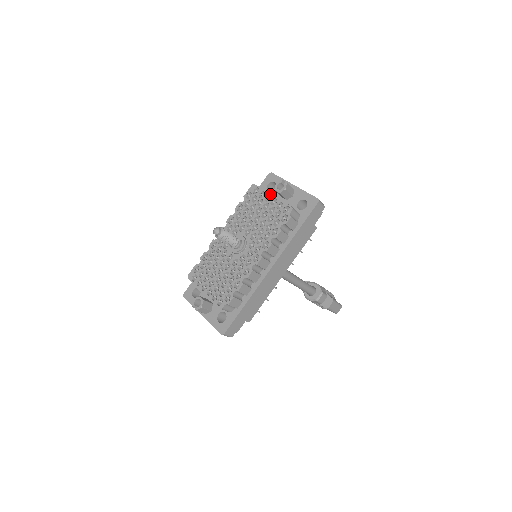
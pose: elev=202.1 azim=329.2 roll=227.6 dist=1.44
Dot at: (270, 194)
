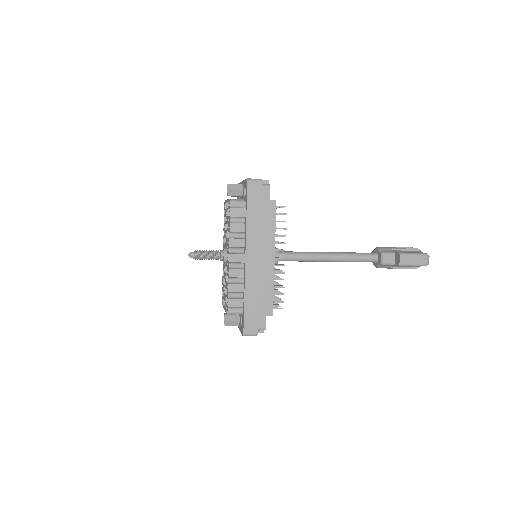
Dot at: (226, 201)
